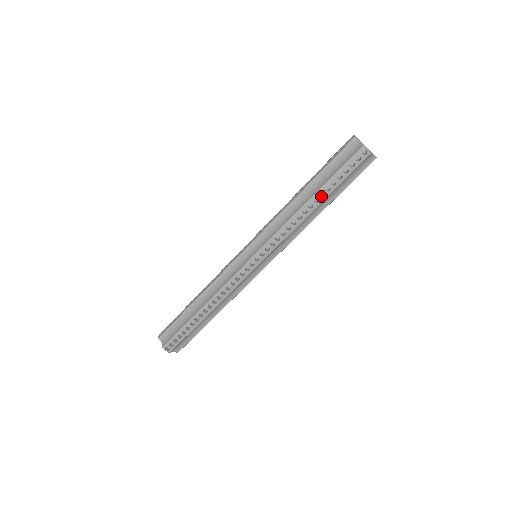
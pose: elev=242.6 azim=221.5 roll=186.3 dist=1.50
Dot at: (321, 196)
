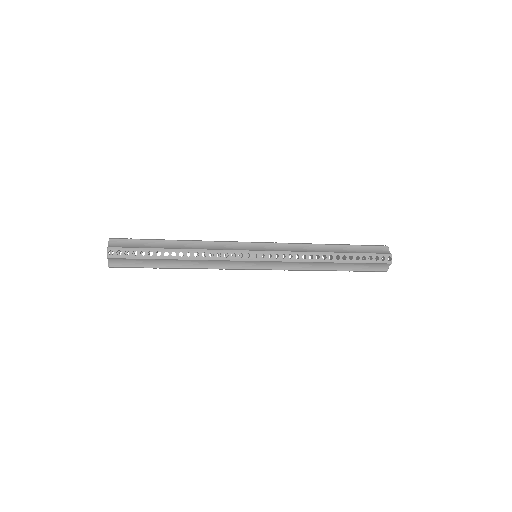
Dot at: occluded
